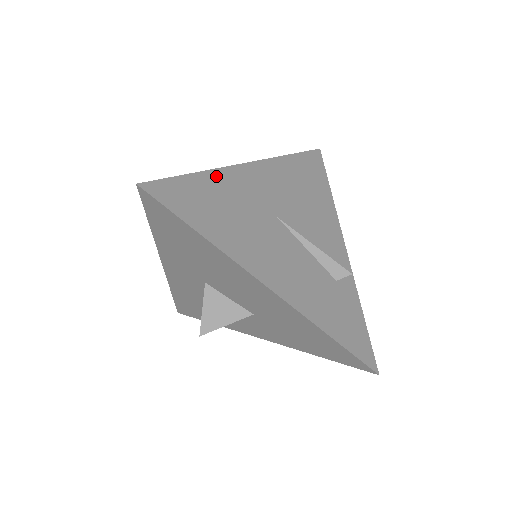
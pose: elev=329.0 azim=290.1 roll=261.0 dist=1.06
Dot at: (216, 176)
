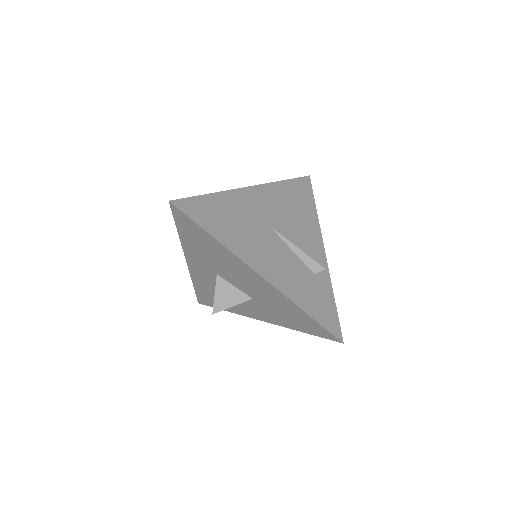
Dot at: (225, 196)
